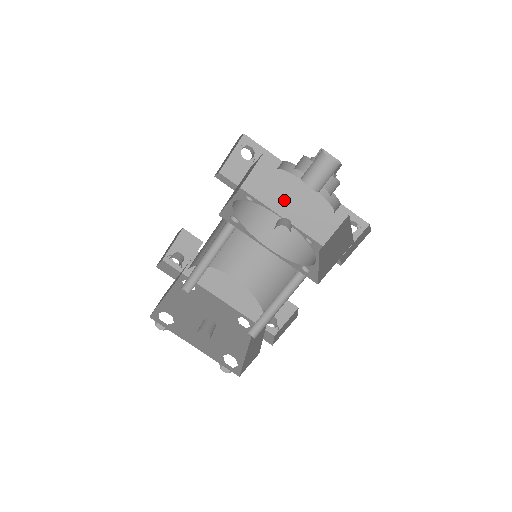
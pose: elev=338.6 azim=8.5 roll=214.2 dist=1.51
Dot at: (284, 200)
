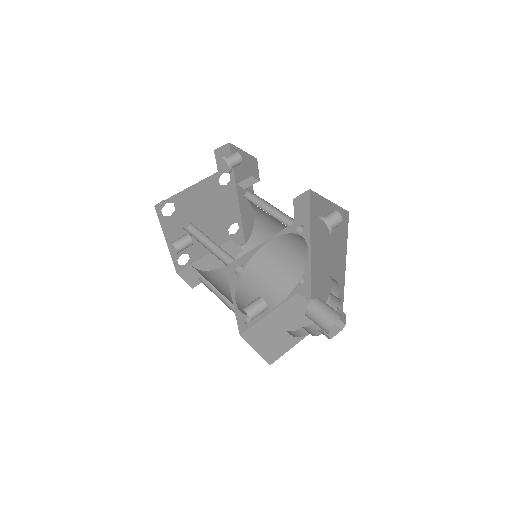
Dot at: (322, 253)
